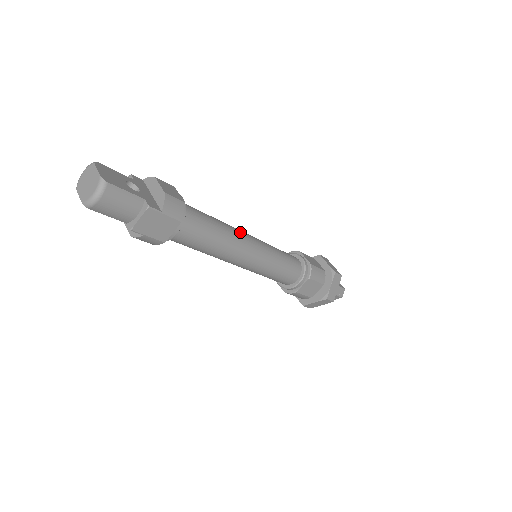
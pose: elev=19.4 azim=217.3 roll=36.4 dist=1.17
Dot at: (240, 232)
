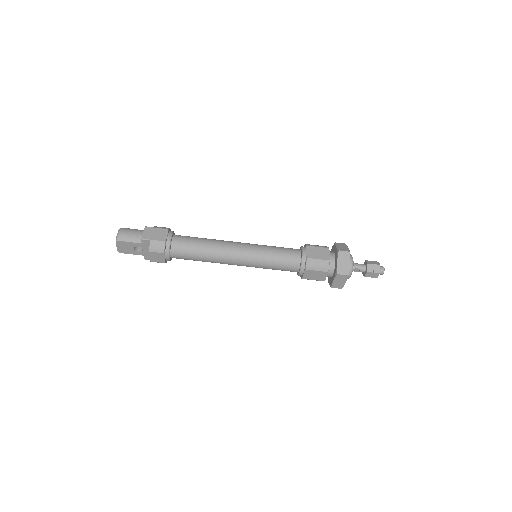
Dot at: occluded
